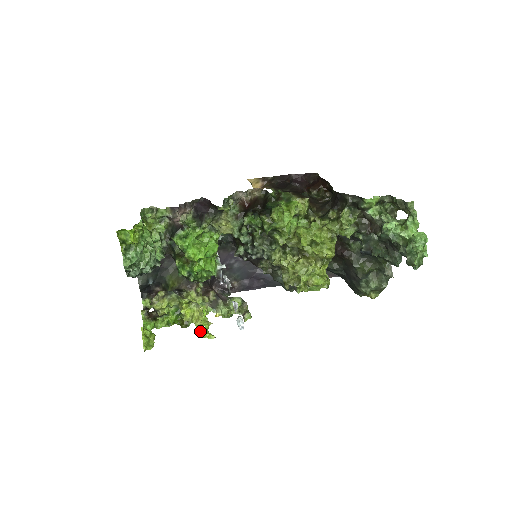
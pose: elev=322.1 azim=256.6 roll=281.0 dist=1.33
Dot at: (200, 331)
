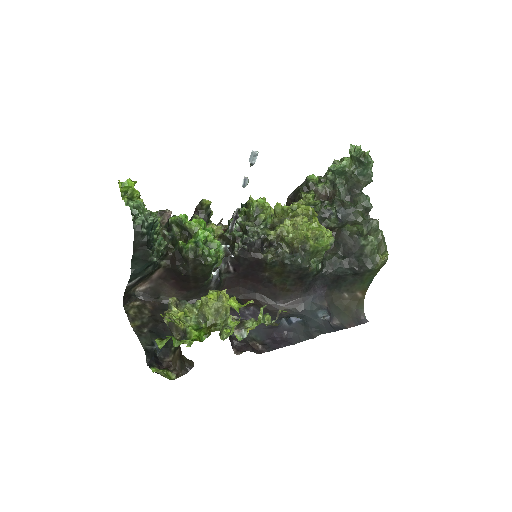
Dot at: (233, 301)
